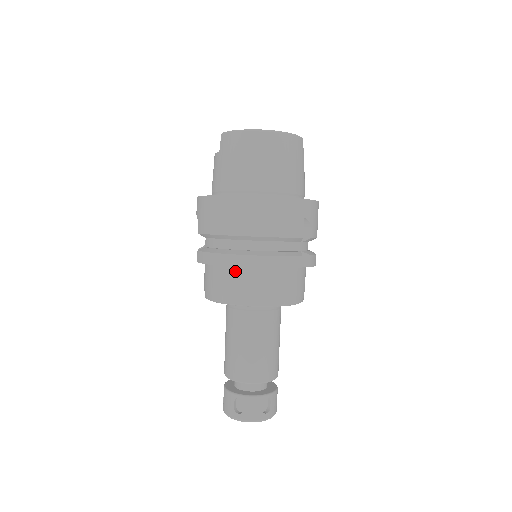
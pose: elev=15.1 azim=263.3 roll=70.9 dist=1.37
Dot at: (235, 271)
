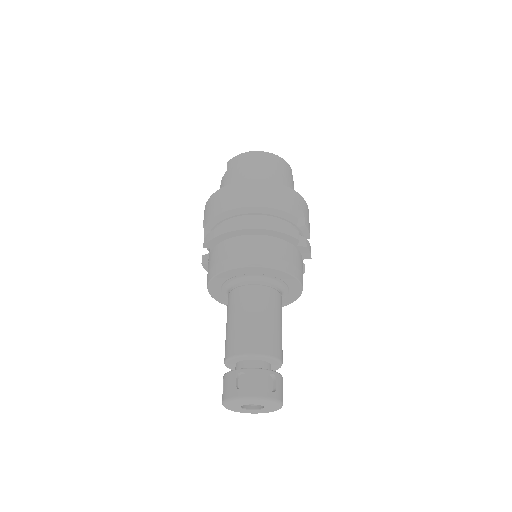
Dot at: (239, 239)
